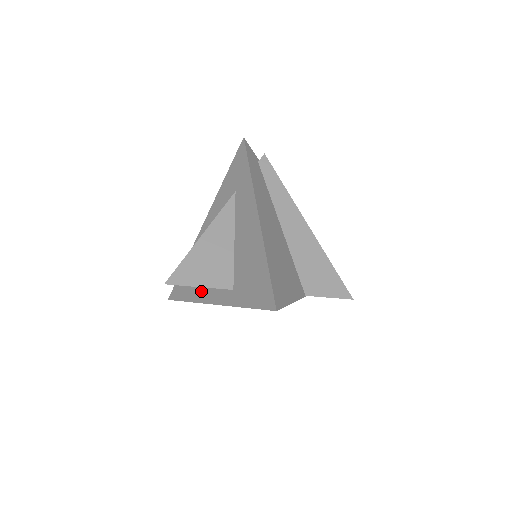
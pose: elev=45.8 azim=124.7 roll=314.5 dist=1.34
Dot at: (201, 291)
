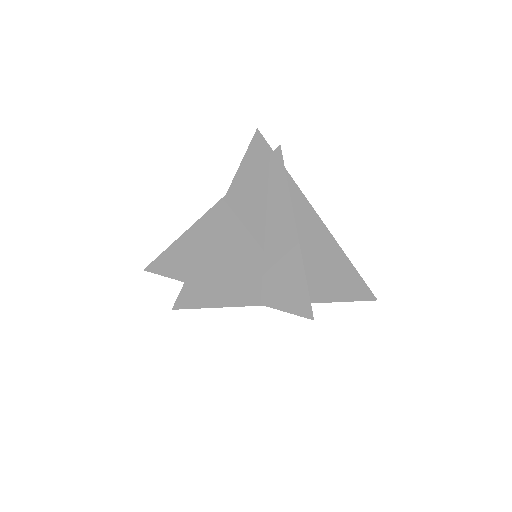
Dot at: occluded
